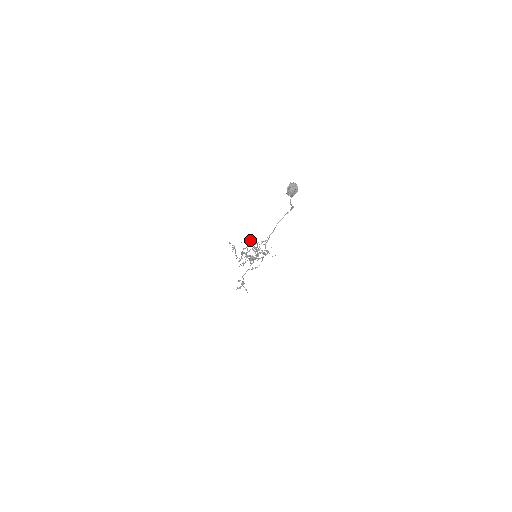
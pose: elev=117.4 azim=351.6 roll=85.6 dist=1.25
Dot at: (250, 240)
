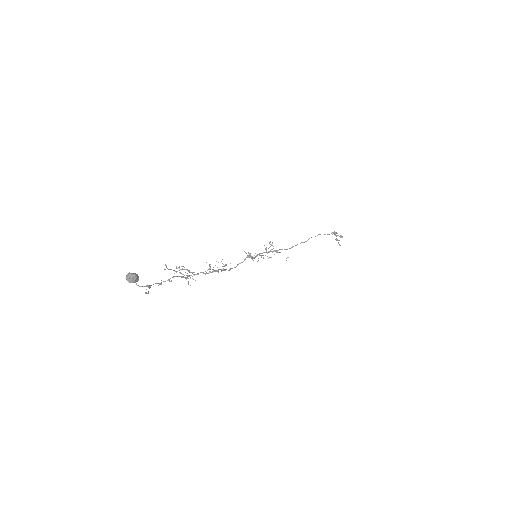
Dot at: (182, 269)
